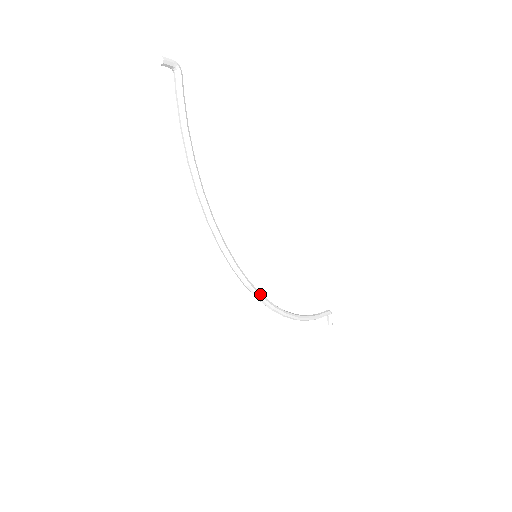
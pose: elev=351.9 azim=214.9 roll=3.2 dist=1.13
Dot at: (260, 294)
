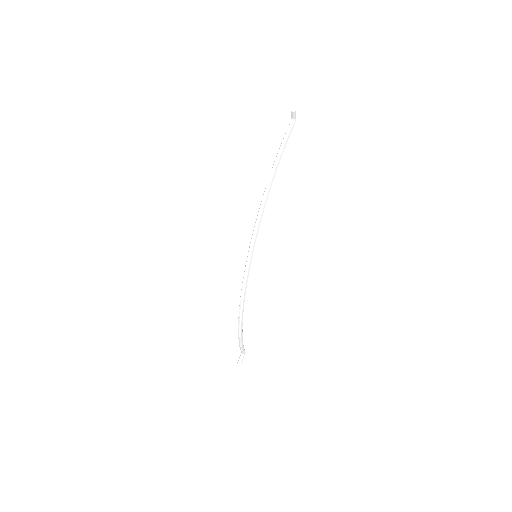
Dot at: (247, 281)
